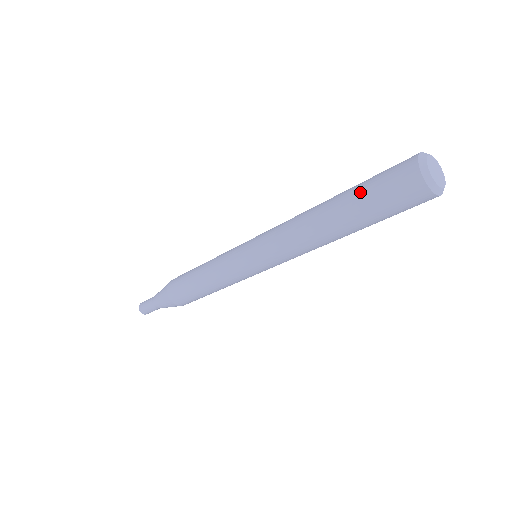
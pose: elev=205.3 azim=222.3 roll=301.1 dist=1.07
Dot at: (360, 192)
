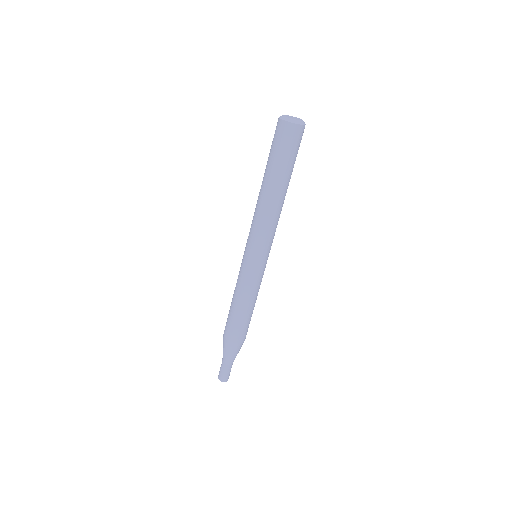
Dot at: (269, 156)
